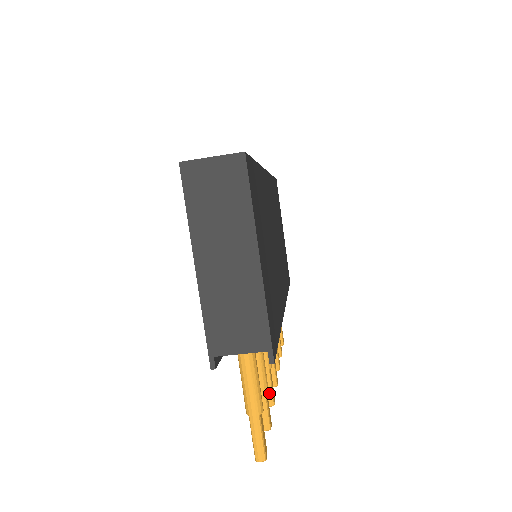
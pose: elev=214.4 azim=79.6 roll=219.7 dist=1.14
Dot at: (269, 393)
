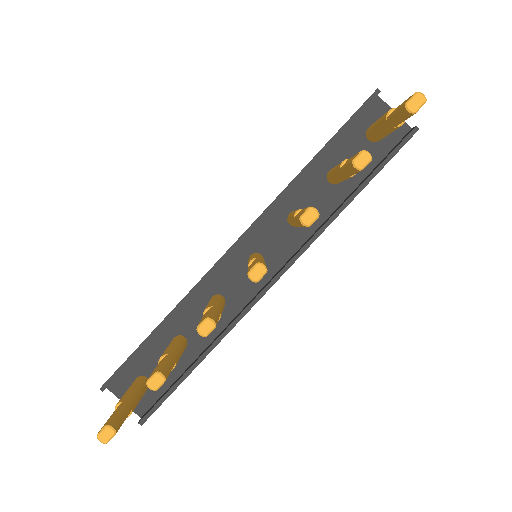
Dot at: occluded
